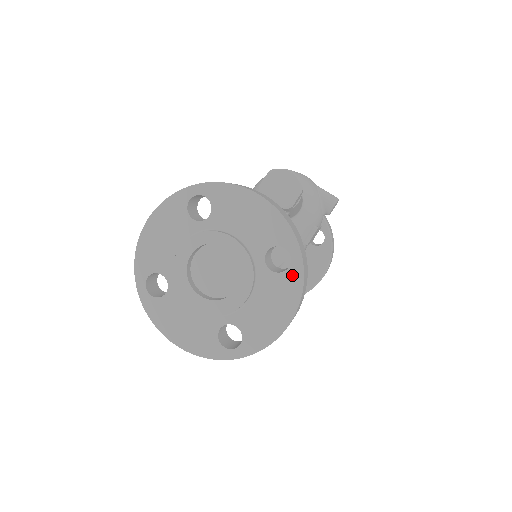
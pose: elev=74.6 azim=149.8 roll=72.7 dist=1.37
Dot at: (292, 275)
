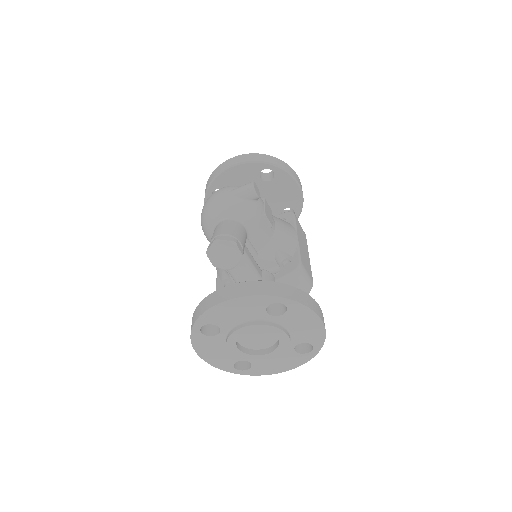
Dot at: (293, 307)
